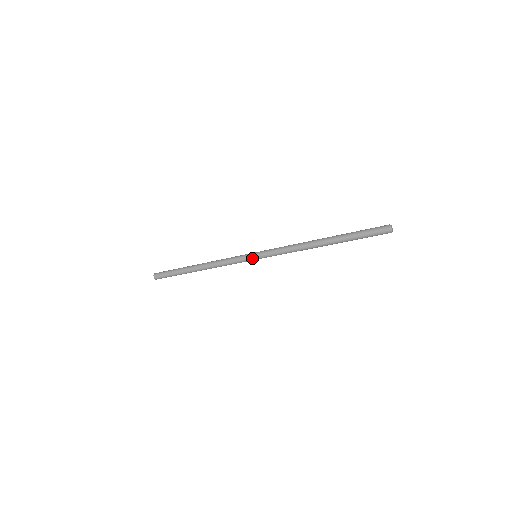
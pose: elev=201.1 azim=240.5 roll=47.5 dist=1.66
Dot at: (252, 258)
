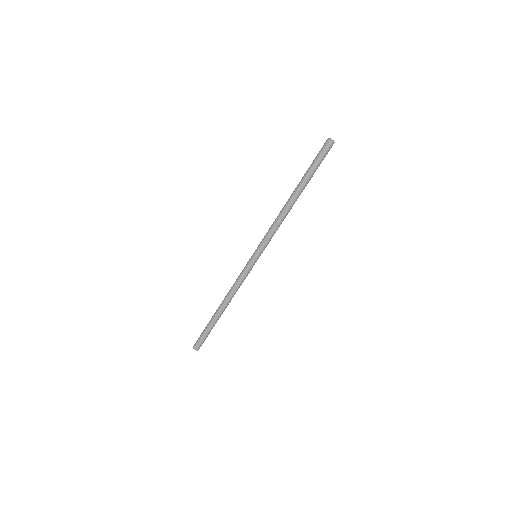
Dot at: (251, 257)
